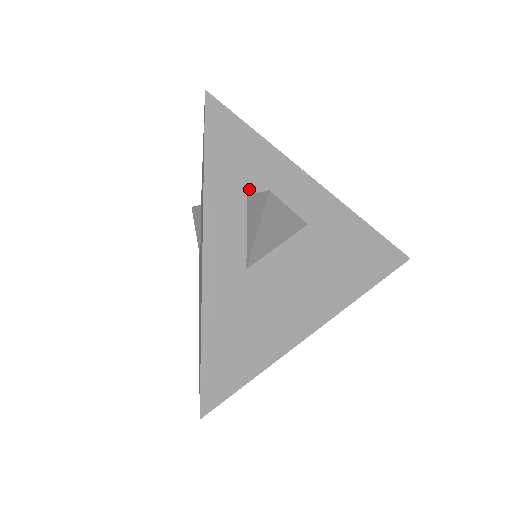
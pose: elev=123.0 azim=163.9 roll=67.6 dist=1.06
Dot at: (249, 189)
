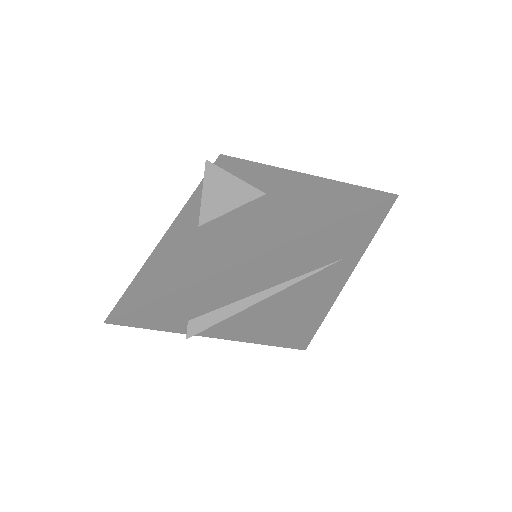
Dot at: occluded
